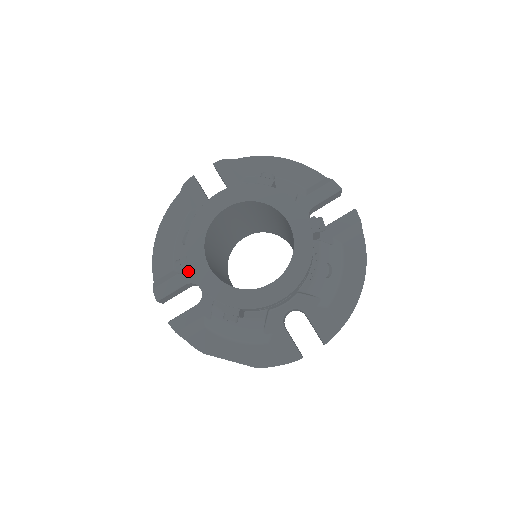
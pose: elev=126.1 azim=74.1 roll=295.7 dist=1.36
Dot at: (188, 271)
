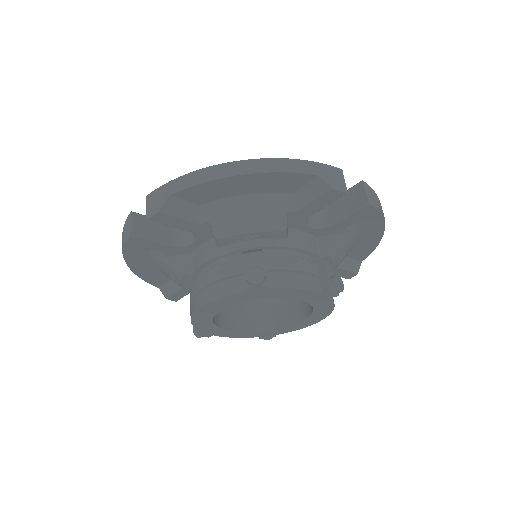
Dot at: occluded
